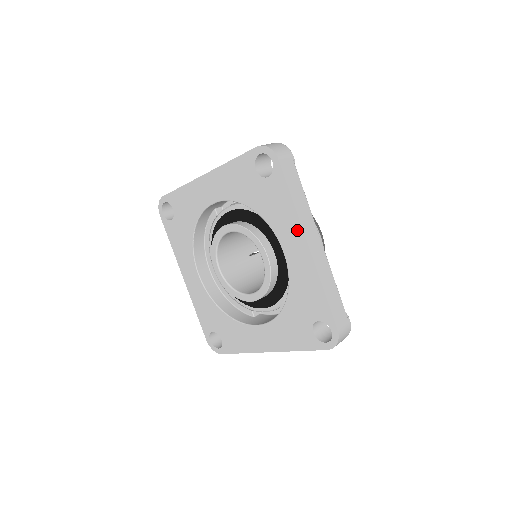
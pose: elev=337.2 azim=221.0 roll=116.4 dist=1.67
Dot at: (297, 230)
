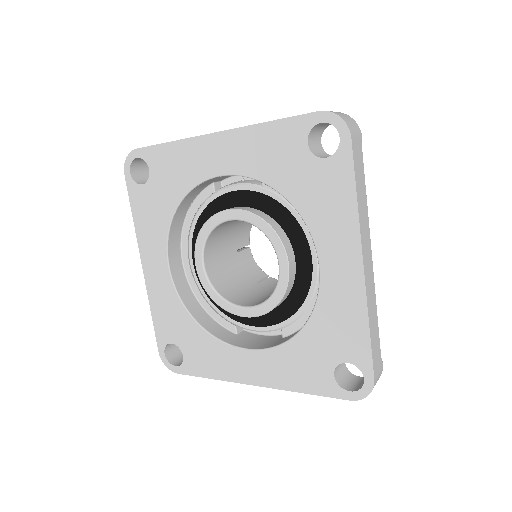
Dot at: (351, 240)
